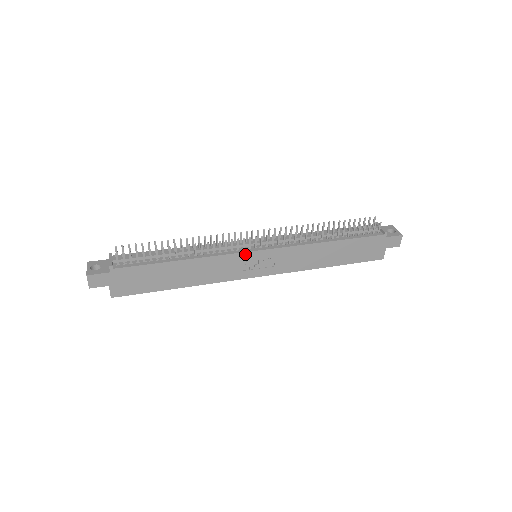
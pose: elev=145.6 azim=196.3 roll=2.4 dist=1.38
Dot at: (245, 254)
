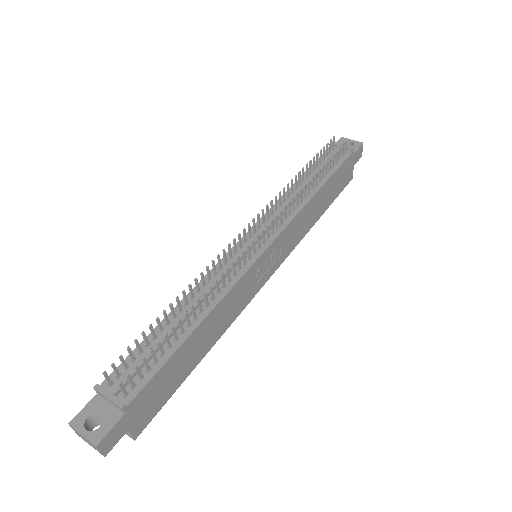
Dot at: (256, 263)
